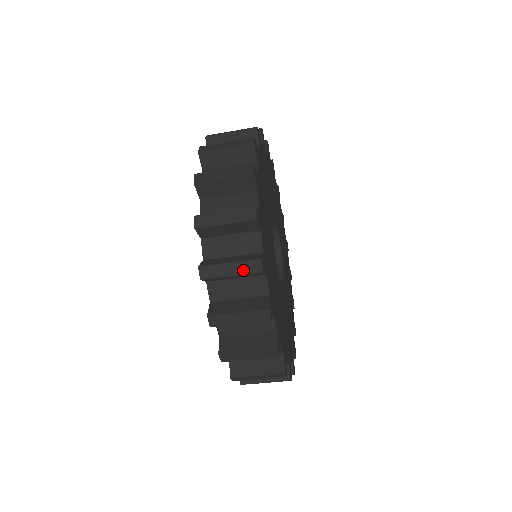
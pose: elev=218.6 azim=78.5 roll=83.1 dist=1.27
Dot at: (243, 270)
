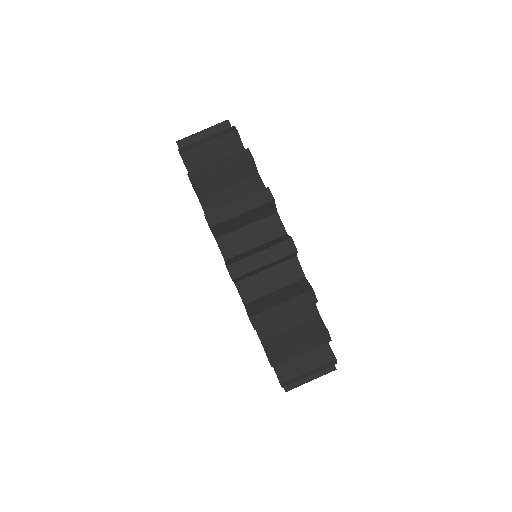
Dot at: (233, 162)
